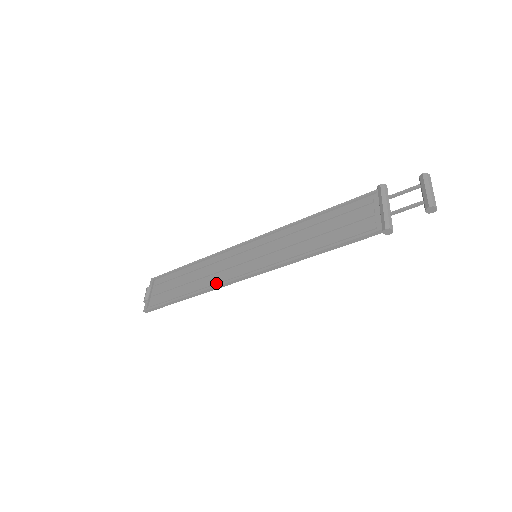
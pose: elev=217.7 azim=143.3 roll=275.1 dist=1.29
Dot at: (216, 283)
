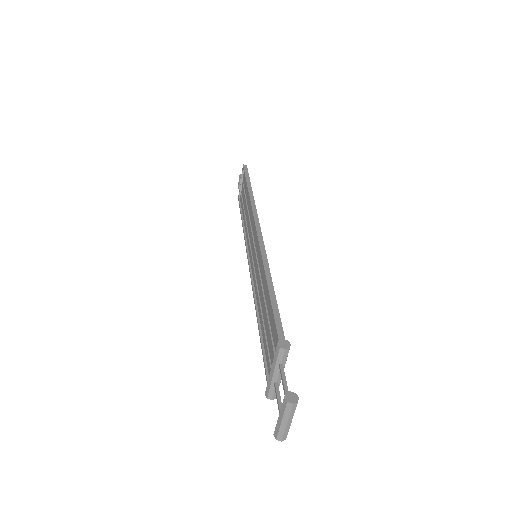
Dot at: (247, 243)
